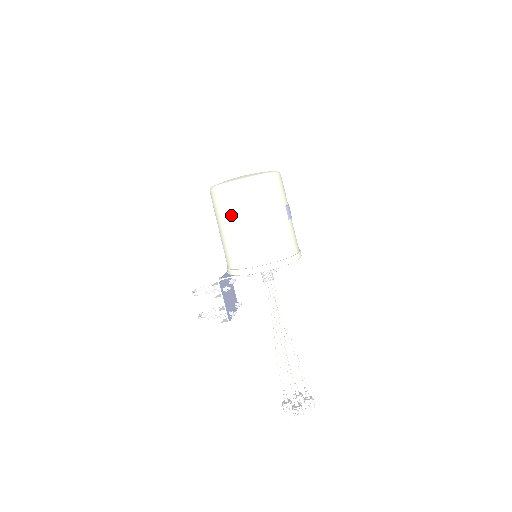
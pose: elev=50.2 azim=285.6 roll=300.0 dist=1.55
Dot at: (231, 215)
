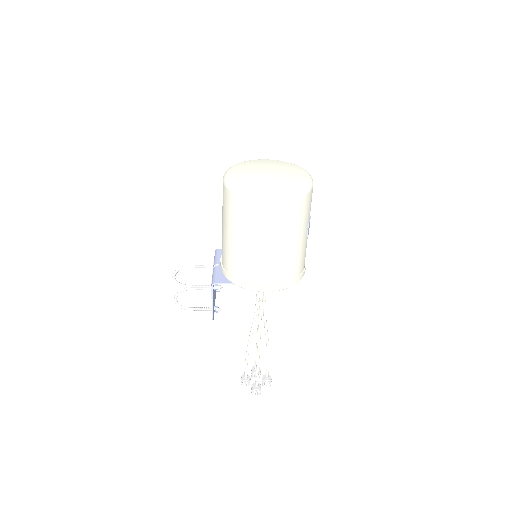
Dot at: (249, 229)
